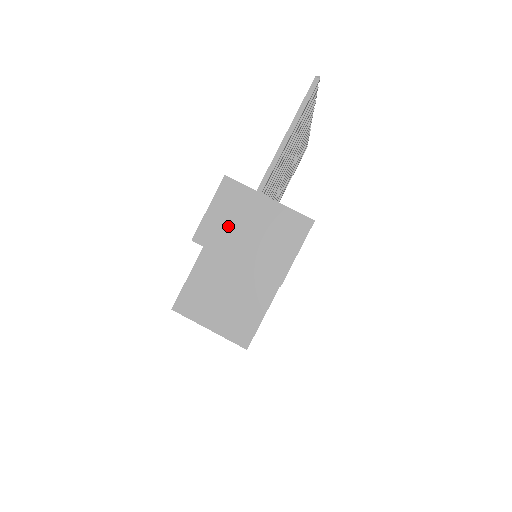
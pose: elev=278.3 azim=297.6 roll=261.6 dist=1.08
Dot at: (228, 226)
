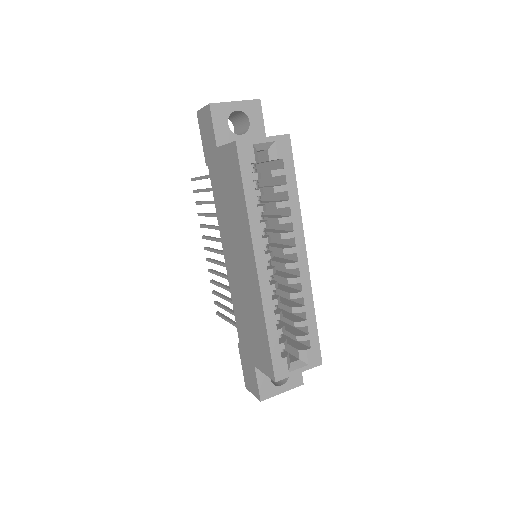
Dot at: occluded
